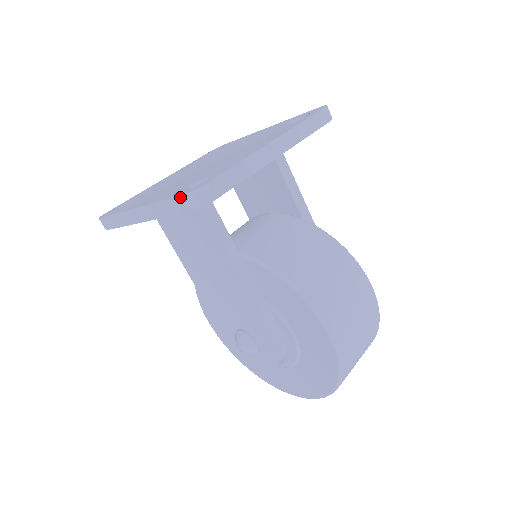
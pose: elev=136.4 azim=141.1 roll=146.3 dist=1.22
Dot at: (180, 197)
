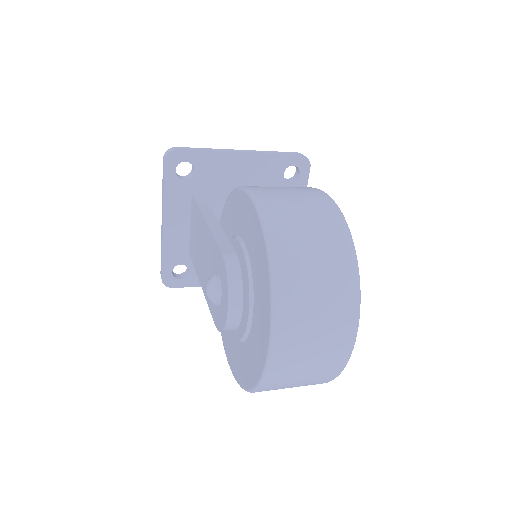
Dot at: (163, 161)
